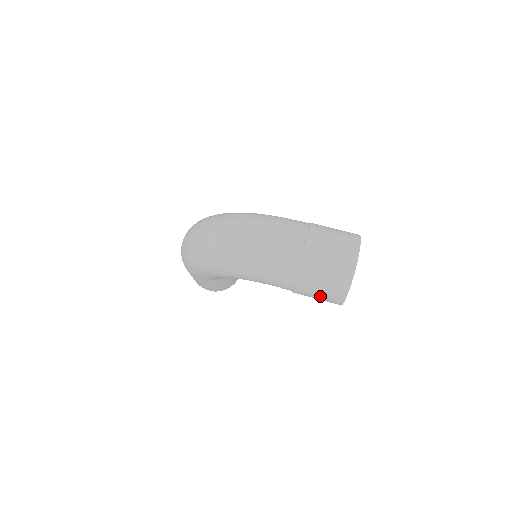
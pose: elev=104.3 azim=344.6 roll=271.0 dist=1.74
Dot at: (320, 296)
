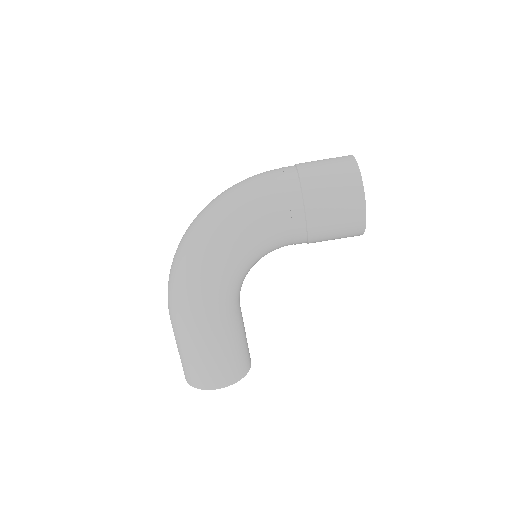
Dot at: (336, 199)
